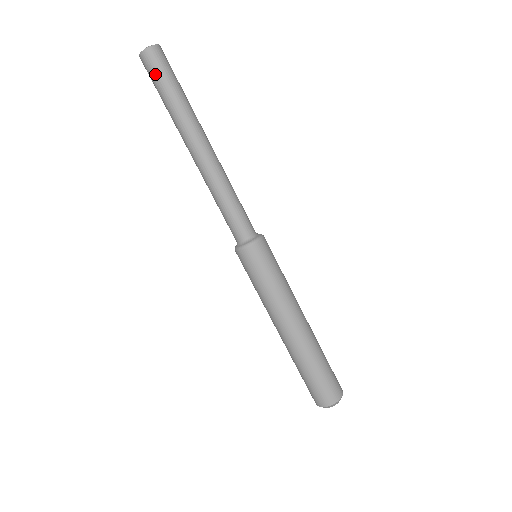
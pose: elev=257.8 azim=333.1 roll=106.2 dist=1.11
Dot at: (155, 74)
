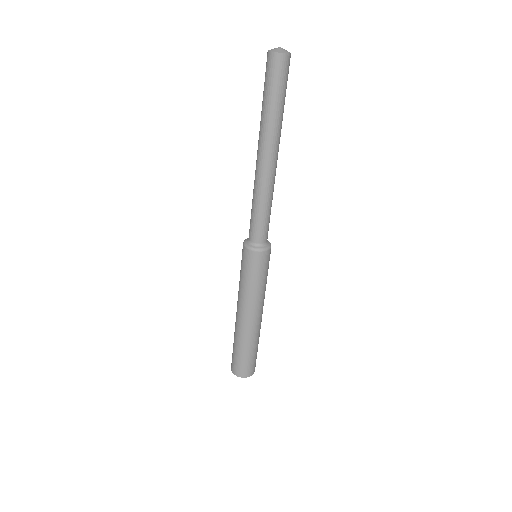
Dot at: (281, 79)
